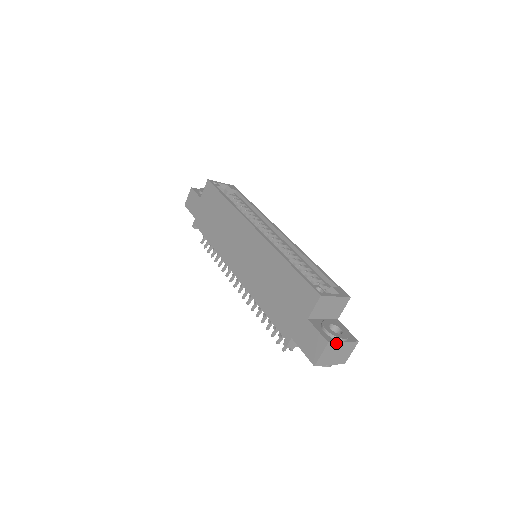
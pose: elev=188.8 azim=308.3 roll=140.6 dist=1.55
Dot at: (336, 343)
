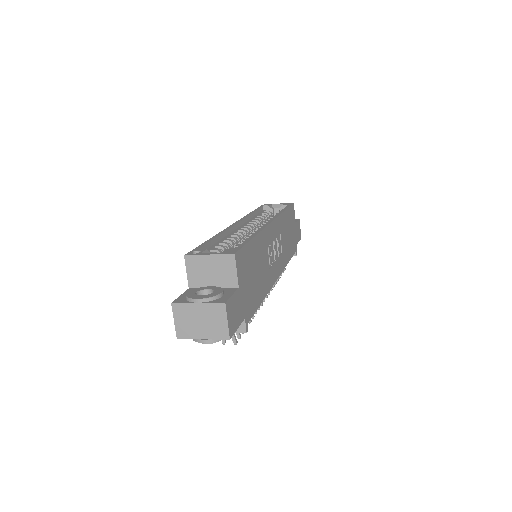
Dot at: (186, 305)
